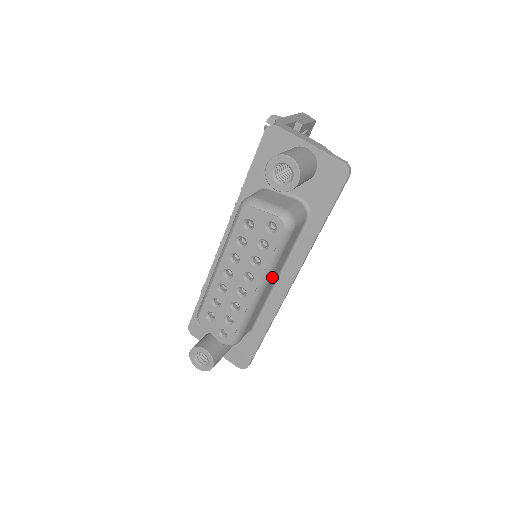
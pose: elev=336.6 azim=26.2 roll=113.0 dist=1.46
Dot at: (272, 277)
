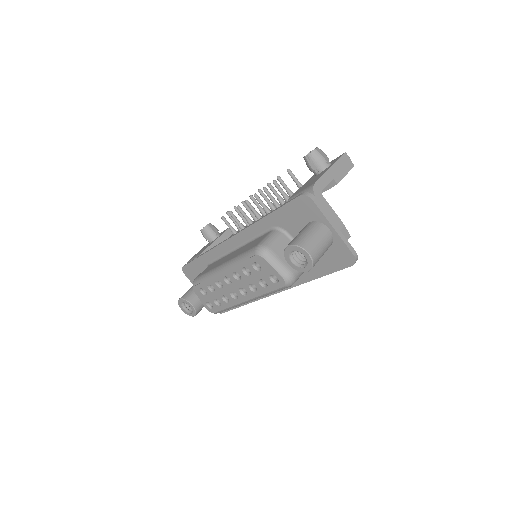
Dot at: occluded
